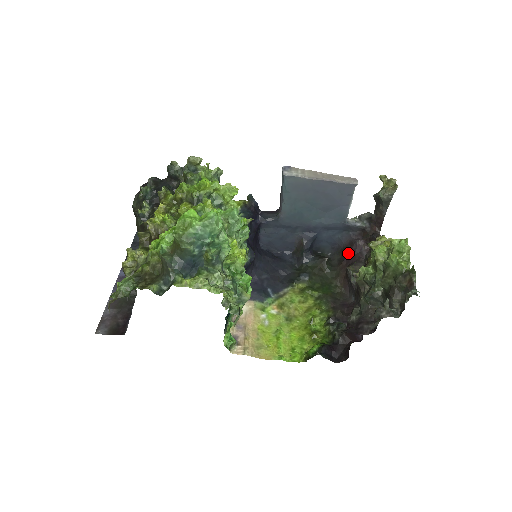
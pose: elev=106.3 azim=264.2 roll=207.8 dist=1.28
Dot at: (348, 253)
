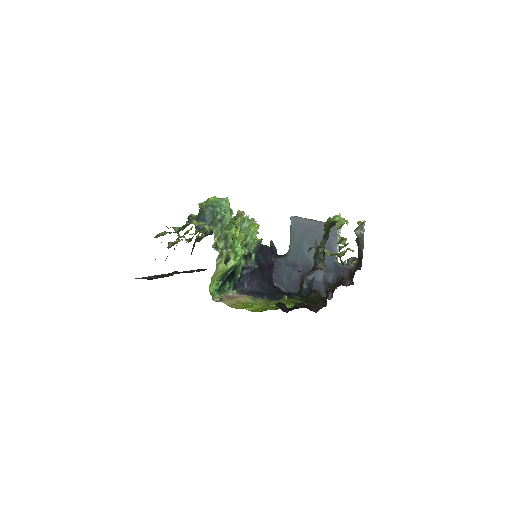
Dot at: occluded
